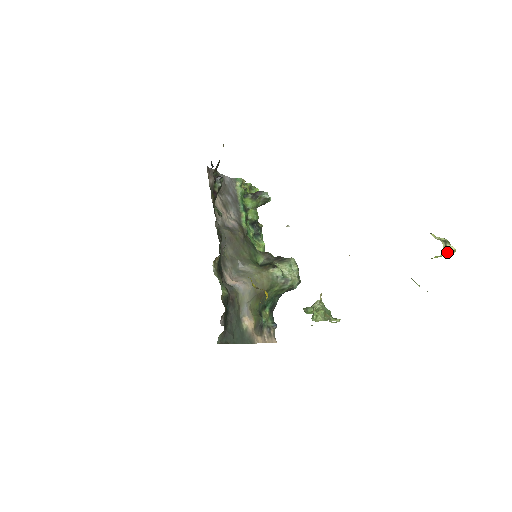
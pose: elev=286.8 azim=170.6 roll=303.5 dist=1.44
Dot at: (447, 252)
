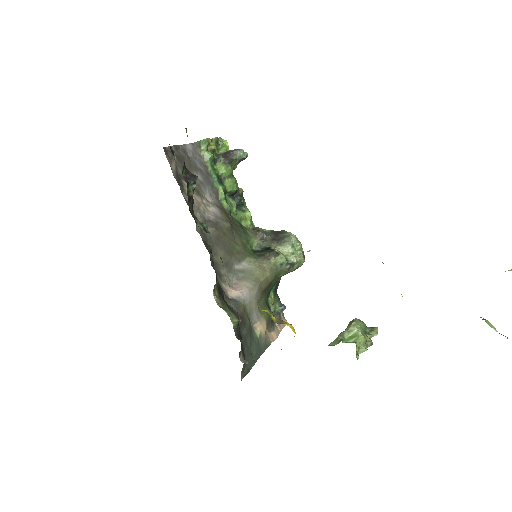
Dot at: out of frame
